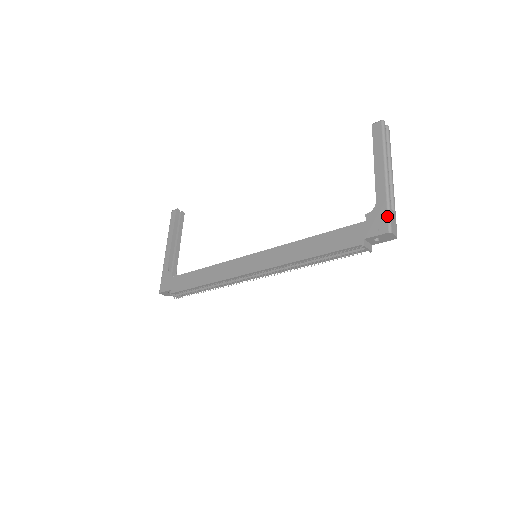
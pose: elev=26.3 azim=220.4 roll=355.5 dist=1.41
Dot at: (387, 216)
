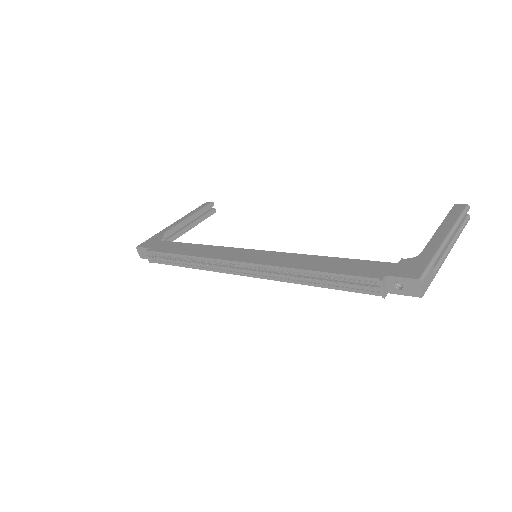
Dot at: (426, 267)
